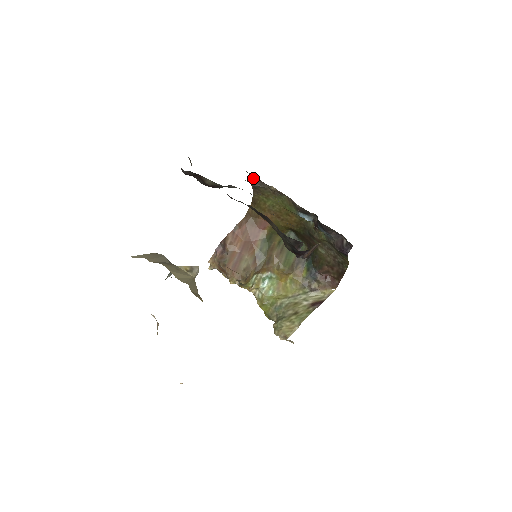
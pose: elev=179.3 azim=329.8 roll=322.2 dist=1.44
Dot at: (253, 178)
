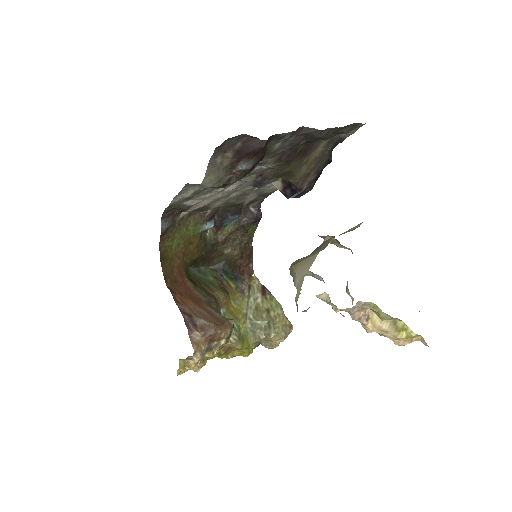
Dot at: (163, 220)
